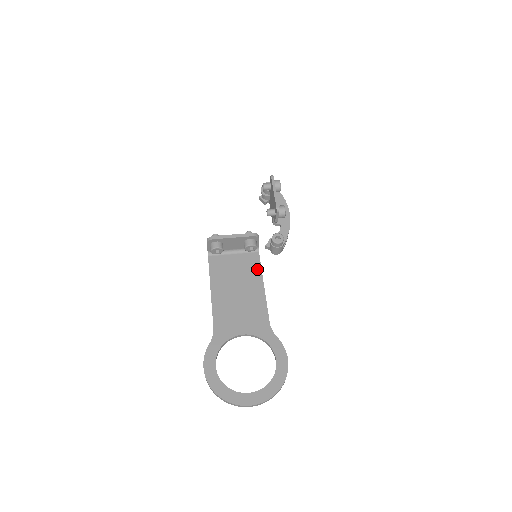
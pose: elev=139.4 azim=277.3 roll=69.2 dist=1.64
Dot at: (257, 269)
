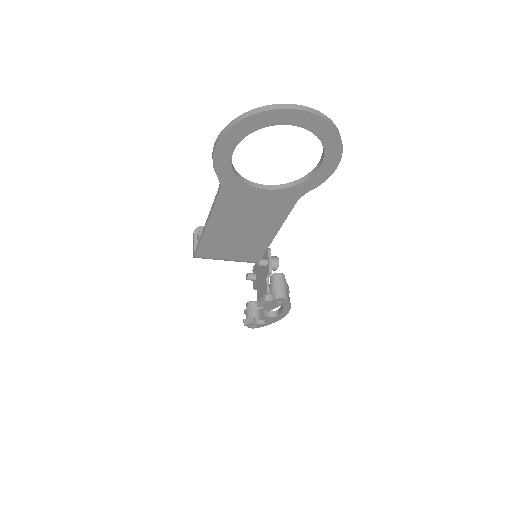
Dot at: occluded
